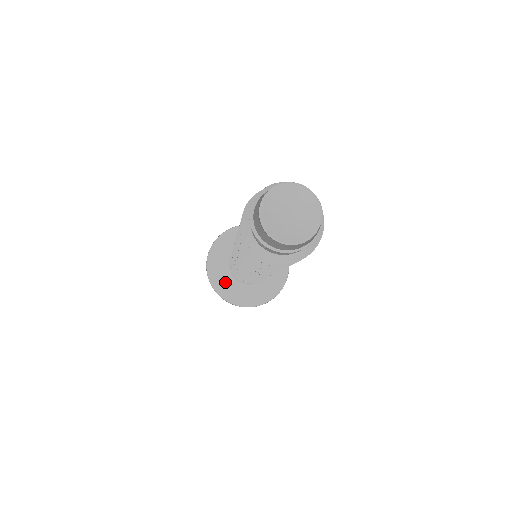
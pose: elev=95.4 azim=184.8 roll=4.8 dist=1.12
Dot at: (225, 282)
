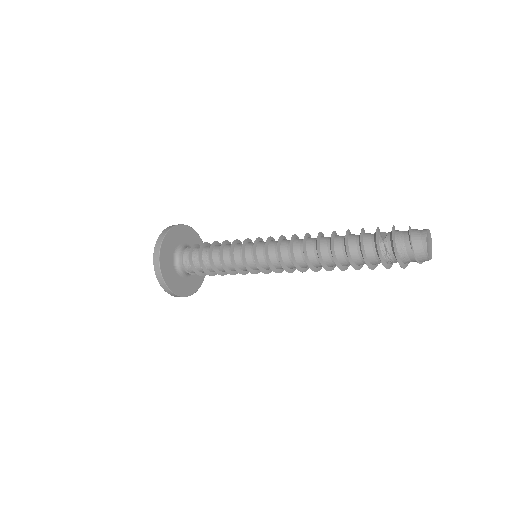
Dot at: (178, 283)
